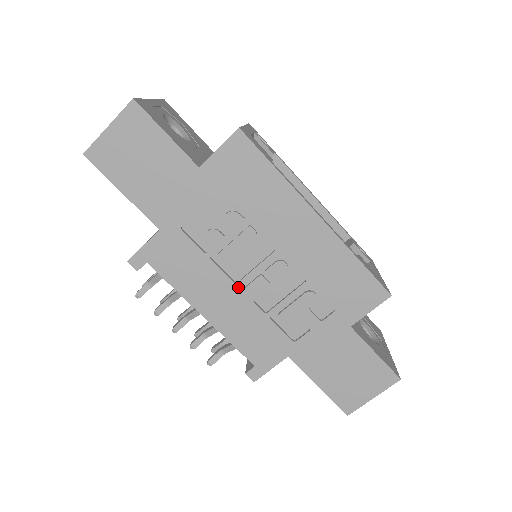
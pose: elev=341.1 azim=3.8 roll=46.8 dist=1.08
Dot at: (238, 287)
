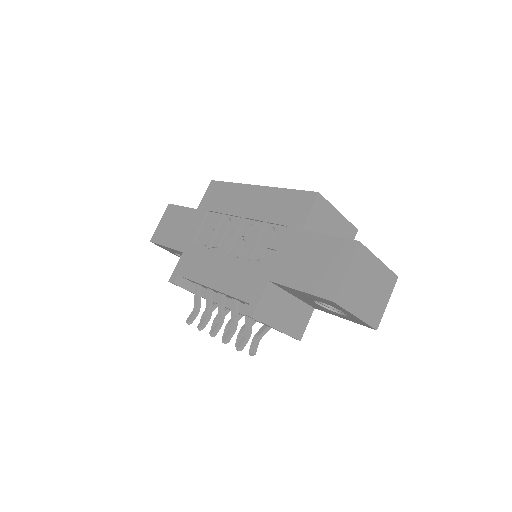
Dot at: (226, 255)
